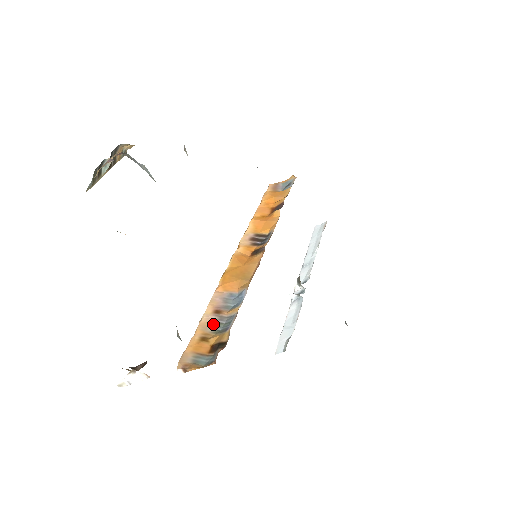
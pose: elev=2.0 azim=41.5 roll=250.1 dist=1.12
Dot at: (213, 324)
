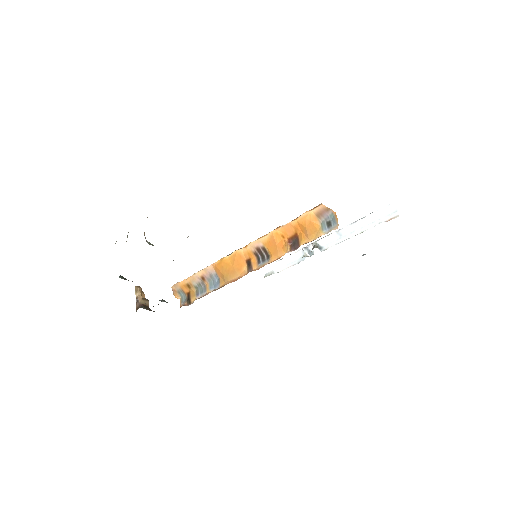
Dot at: (197, 282)
